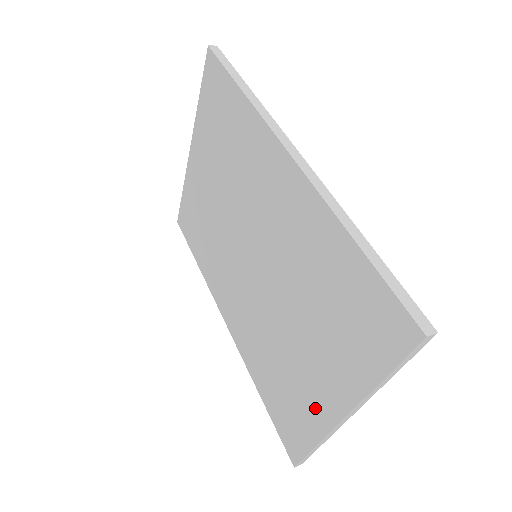
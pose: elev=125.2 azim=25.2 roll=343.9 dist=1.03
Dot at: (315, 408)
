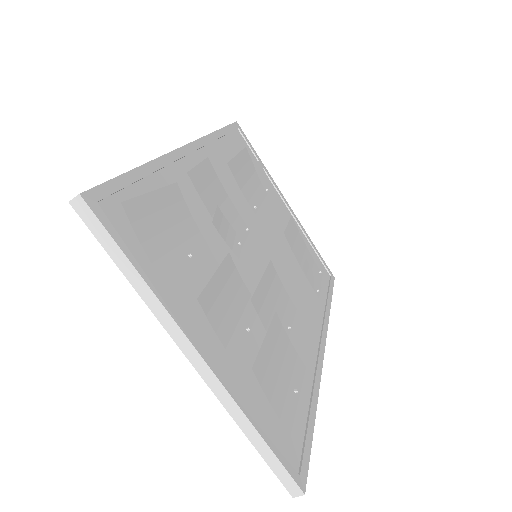
Dot at: occluded
